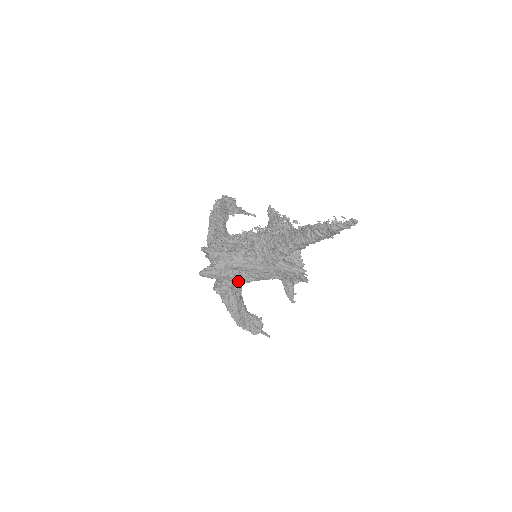
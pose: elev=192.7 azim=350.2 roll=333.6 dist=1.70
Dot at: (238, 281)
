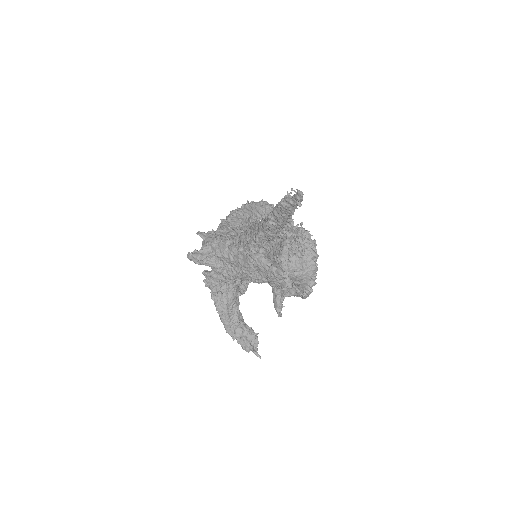
Dot at: (224, 274)
